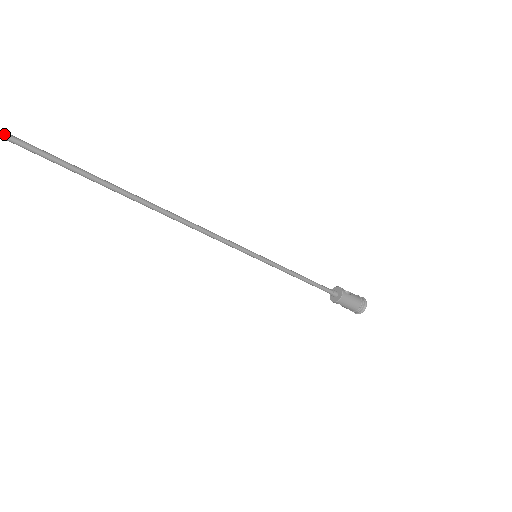
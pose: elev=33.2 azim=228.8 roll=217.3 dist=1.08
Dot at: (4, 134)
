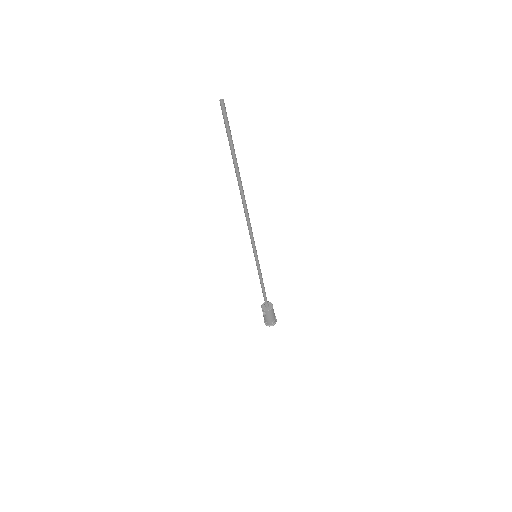
Dot at: occluded
